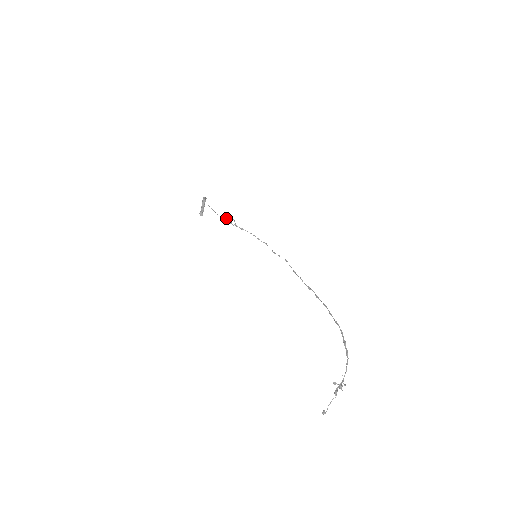
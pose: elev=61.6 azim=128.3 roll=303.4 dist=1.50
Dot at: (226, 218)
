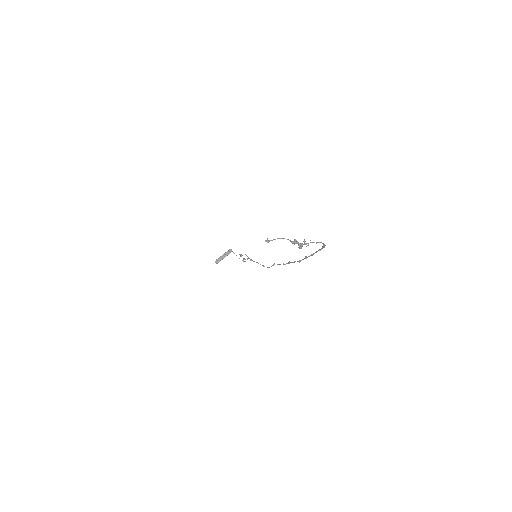
Dot at: occluded
